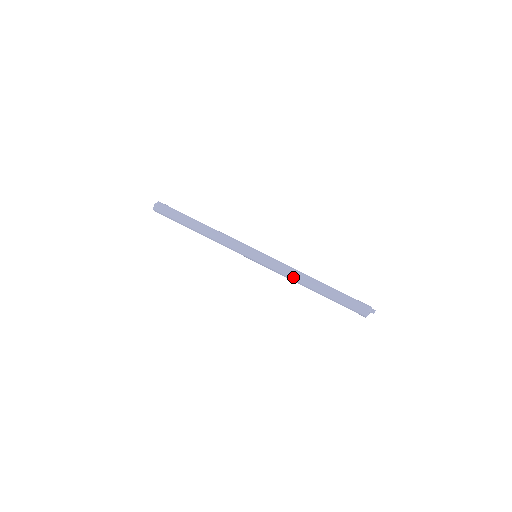
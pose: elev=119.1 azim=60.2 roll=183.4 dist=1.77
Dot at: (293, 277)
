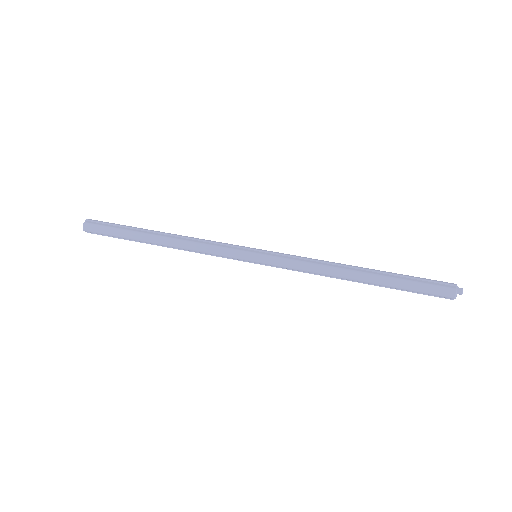
Dot at: (323, 264)
